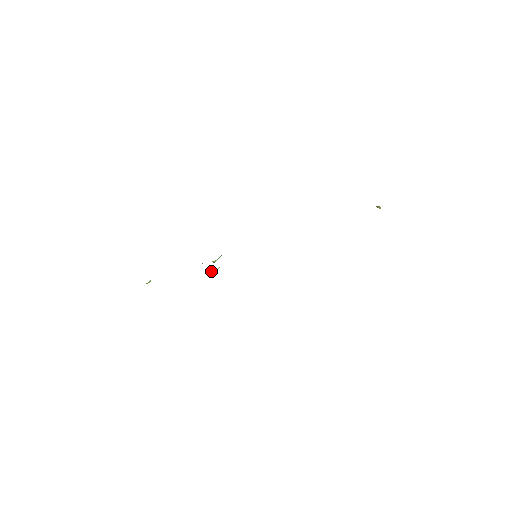
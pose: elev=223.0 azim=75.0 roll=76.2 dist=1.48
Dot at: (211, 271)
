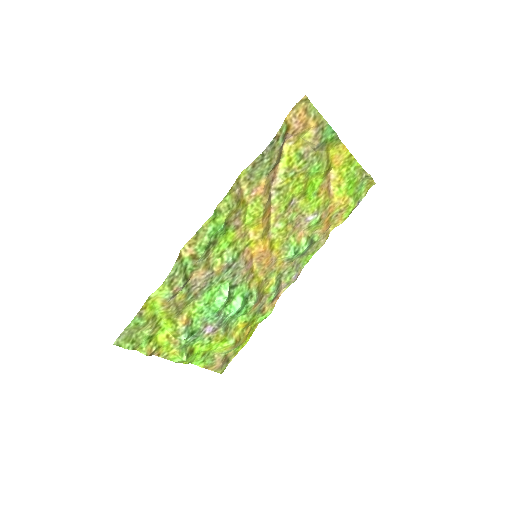
Dot at: (220, 291)
